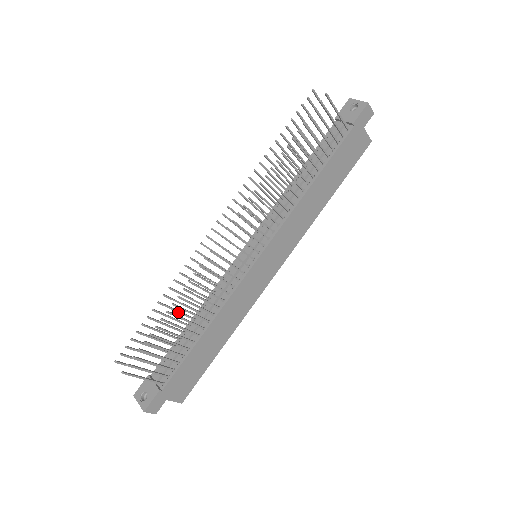
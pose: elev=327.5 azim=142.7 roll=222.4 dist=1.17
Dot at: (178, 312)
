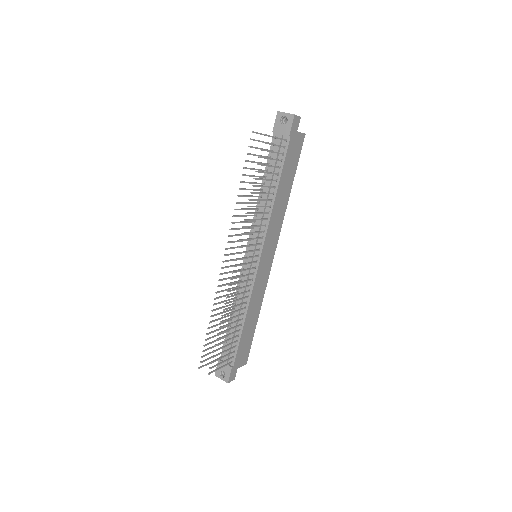
Dot at: (222, 318)
